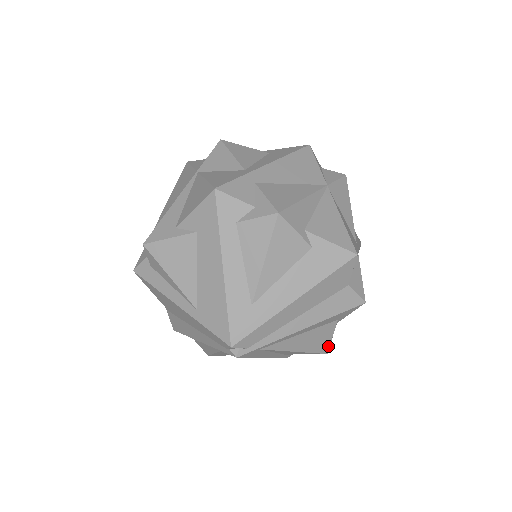
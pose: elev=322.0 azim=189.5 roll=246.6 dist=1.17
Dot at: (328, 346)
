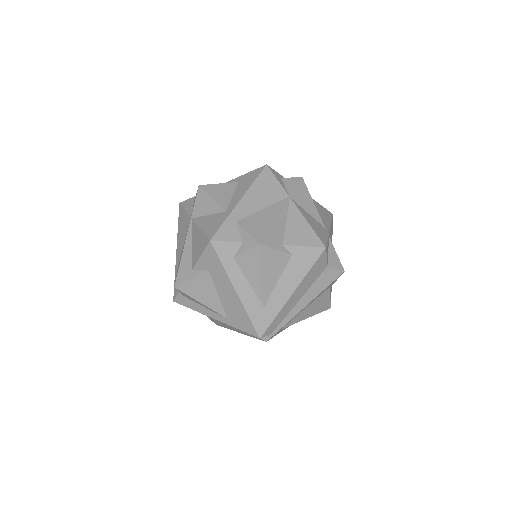
Dot at: (329, 304)
